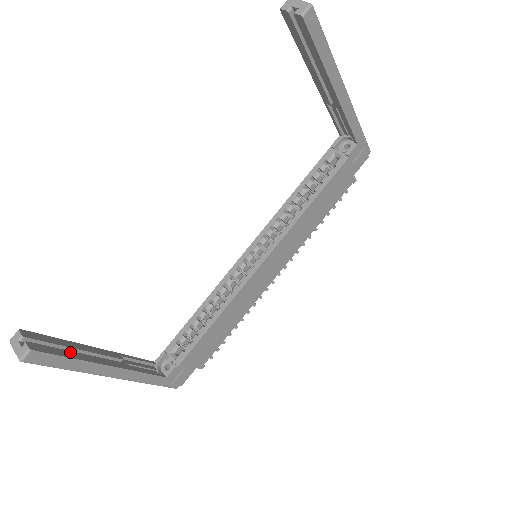
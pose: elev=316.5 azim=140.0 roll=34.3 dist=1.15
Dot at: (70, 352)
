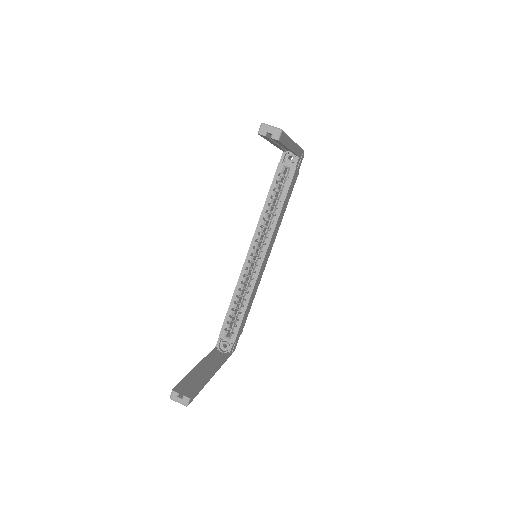
Dot at: (197, 382)
